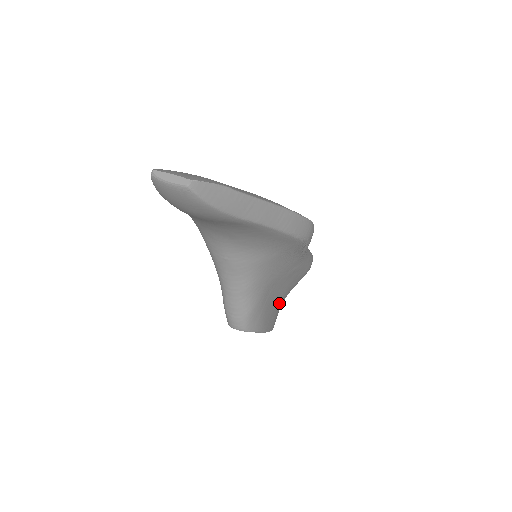
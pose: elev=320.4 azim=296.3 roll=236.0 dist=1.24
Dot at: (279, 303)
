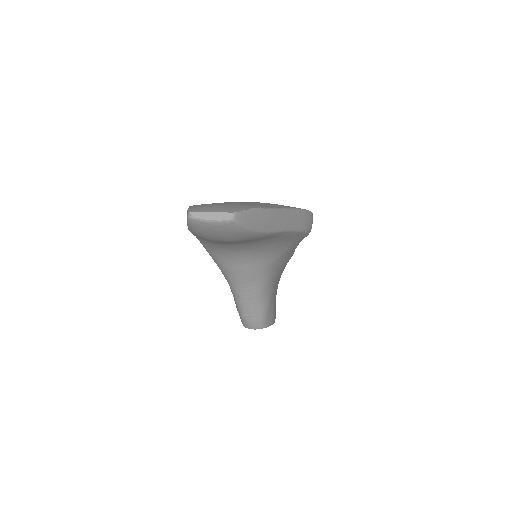
Dot at: occluded
